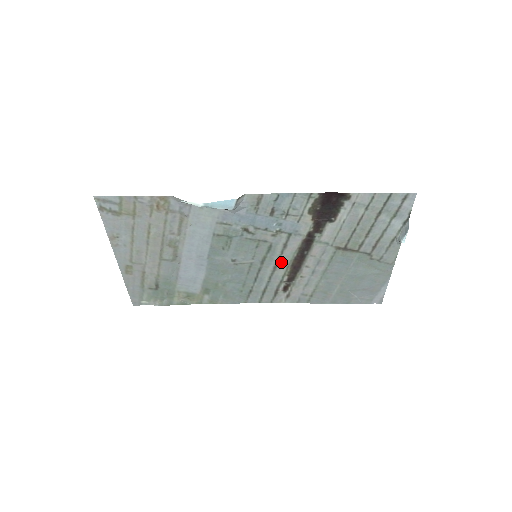
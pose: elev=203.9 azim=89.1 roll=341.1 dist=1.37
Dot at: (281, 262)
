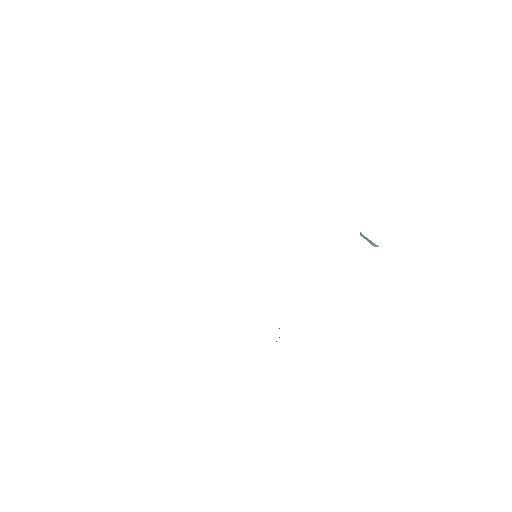
Dot at: occluded
